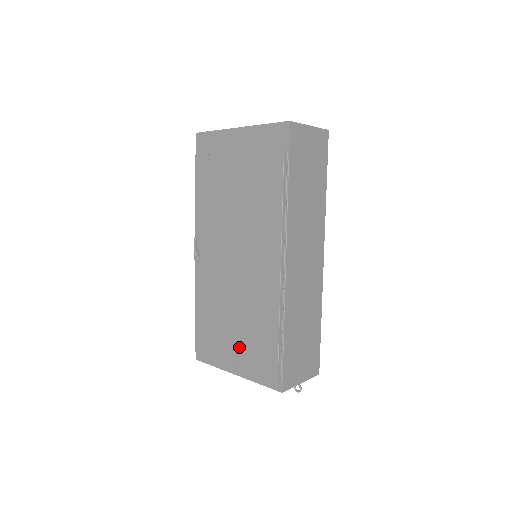
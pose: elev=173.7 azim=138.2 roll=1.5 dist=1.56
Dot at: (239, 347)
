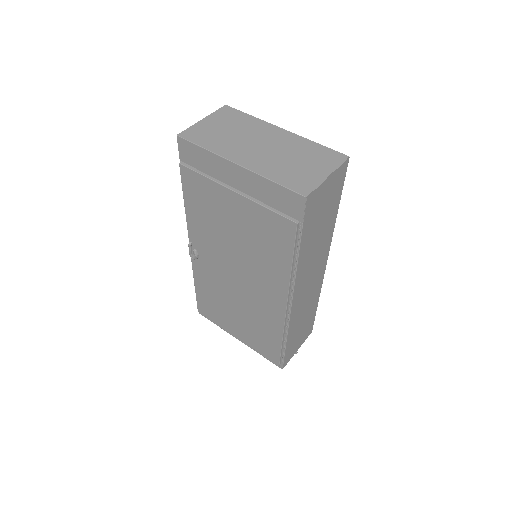
Dot at: (243, 331)
